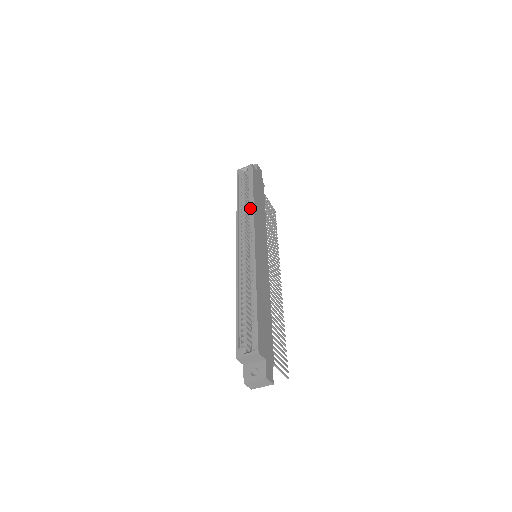
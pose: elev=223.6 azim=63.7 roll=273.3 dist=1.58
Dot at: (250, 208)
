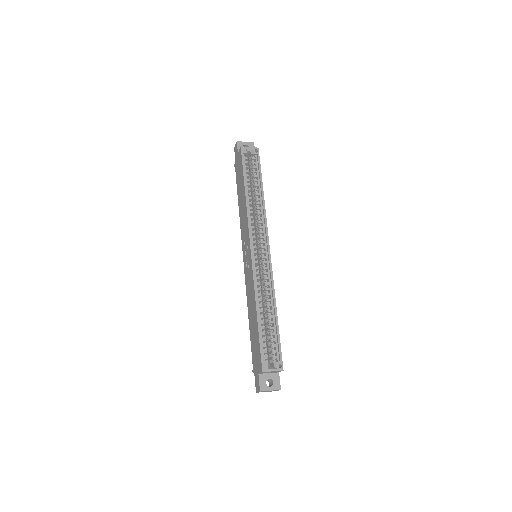
Dot at: (259, 204)
